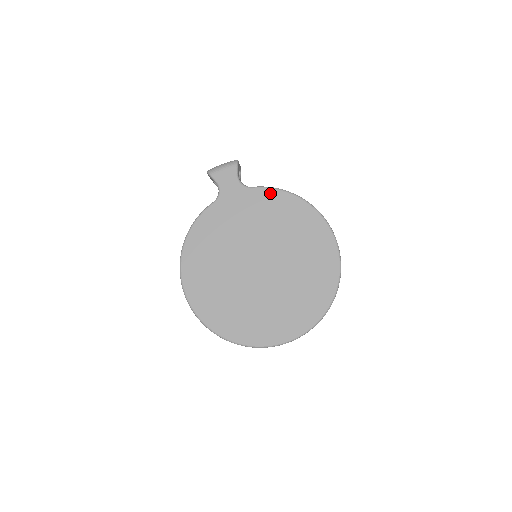
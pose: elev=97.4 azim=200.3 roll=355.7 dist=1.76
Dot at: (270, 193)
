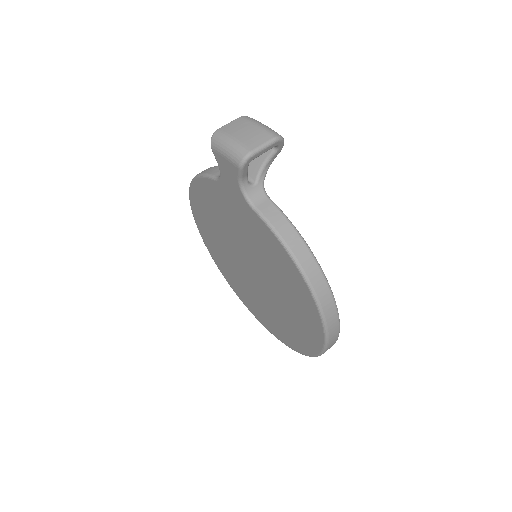
Dot at: (271, 236)
